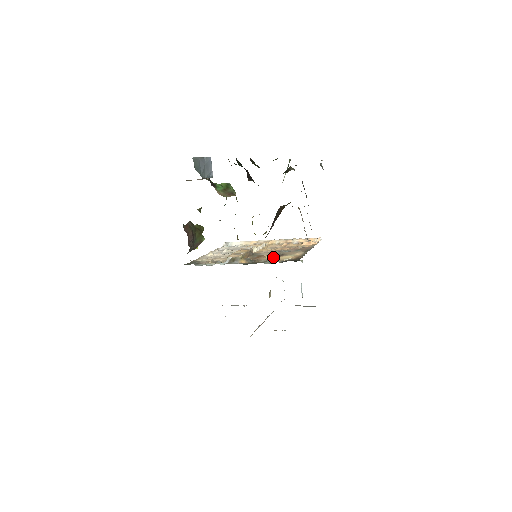
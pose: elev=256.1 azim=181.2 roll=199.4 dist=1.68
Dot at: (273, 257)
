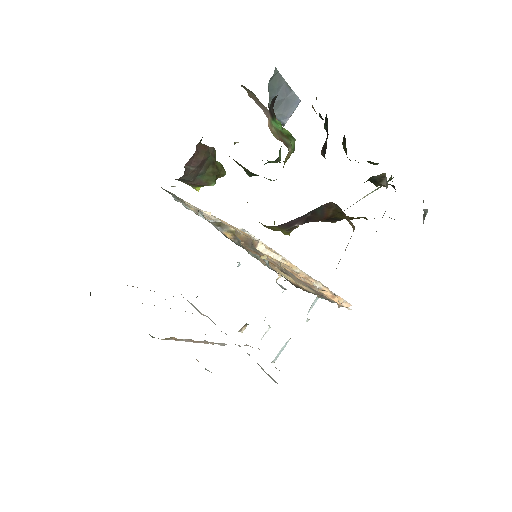
Dot at: (270, 263)
